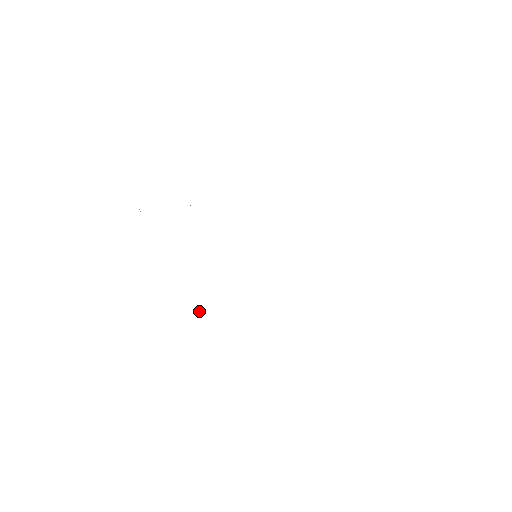
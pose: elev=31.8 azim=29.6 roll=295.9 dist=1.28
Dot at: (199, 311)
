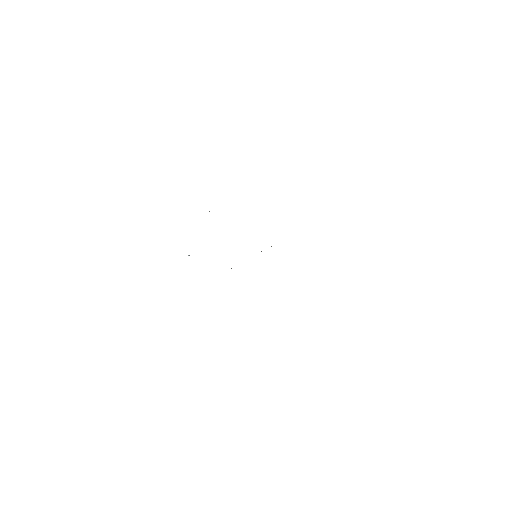
Dot at: occluded
